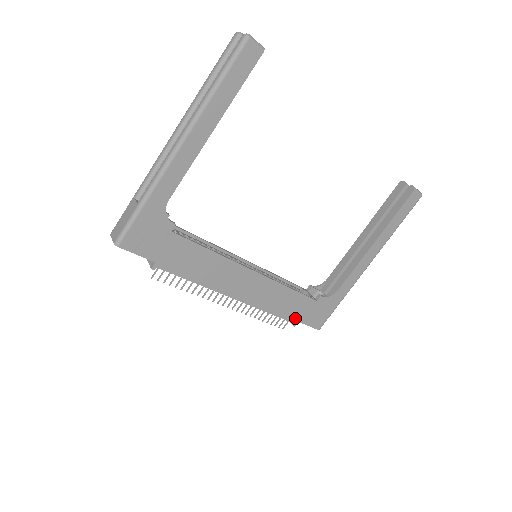
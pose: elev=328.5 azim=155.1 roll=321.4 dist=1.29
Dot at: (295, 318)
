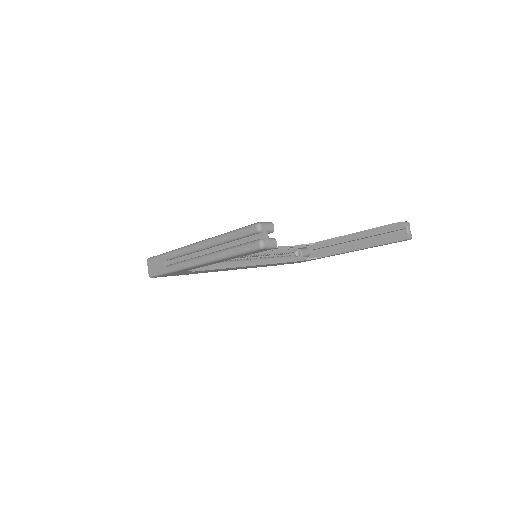
Dot at: (281, 264)
